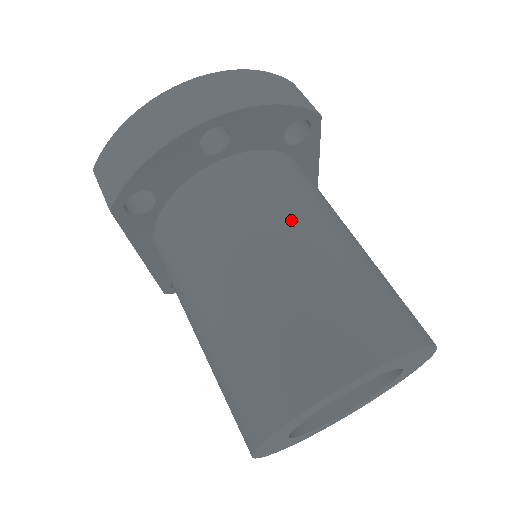
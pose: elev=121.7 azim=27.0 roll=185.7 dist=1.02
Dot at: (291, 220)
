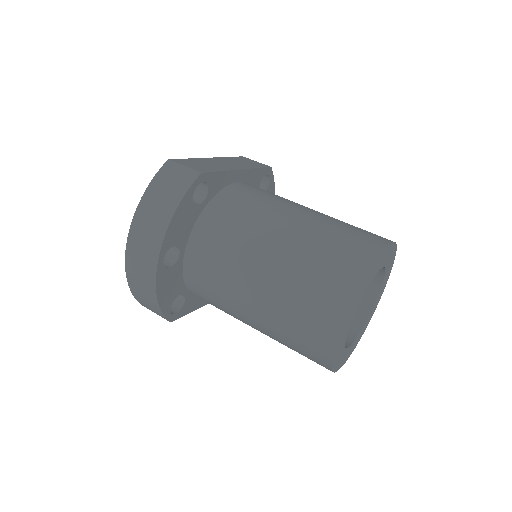
Dot at: (246, 262)
